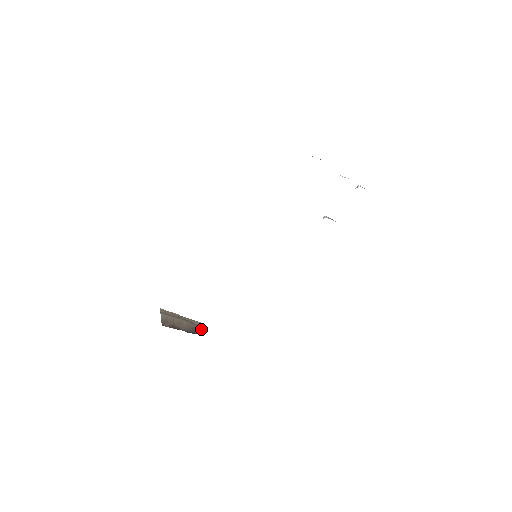
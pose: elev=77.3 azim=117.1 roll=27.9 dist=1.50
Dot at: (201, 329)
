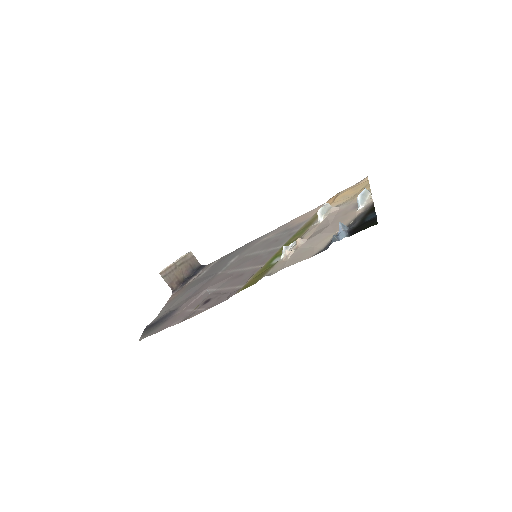
Dot at: (195, 260)
